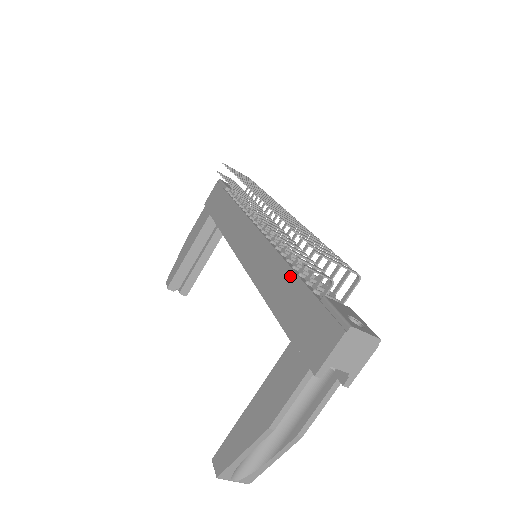
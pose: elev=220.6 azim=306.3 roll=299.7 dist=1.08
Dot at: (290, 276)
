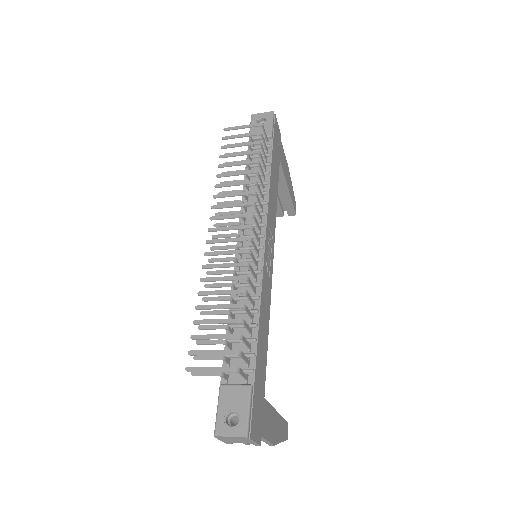
Dot at: occluded
